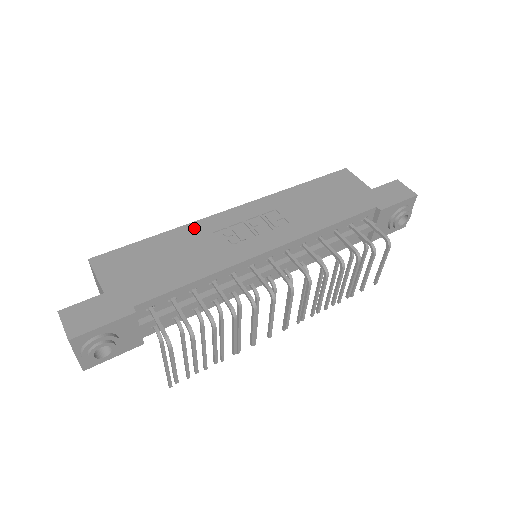
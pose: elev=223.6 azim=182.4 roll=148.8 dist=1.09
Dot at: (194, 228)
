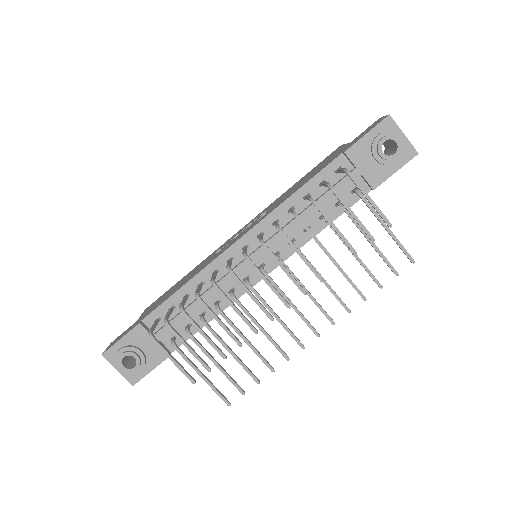
Dot at: (208, 257)
